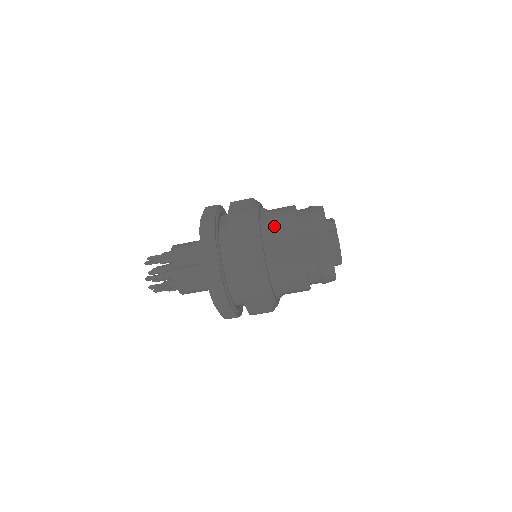
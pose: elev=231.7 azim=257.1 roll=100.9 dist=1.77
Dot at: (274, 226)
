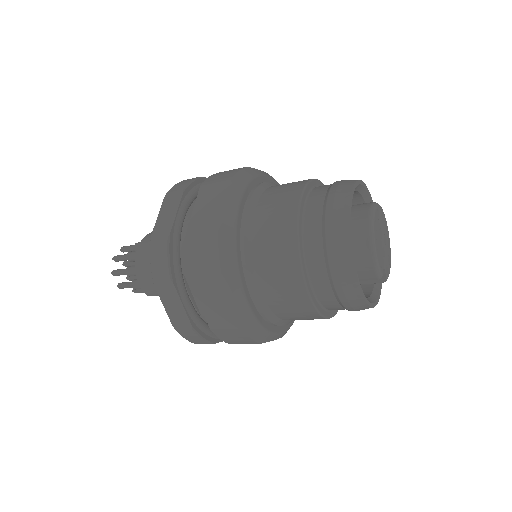
Dot at: (283, 314)
